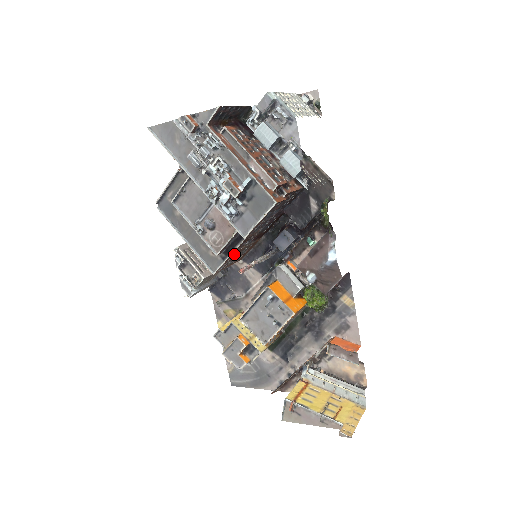
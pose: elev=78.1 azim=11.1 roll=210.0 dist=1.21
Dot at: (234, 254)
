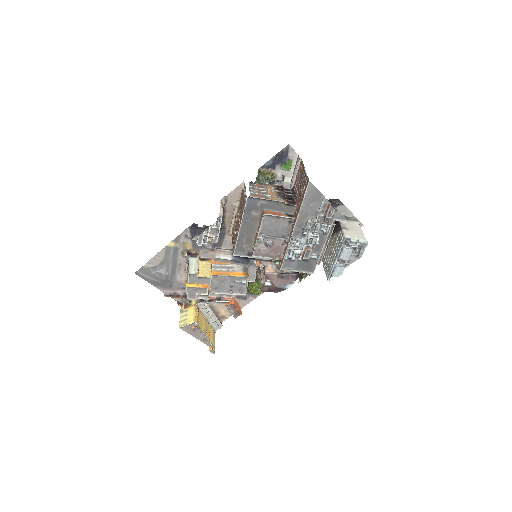
Dot at: occluded
